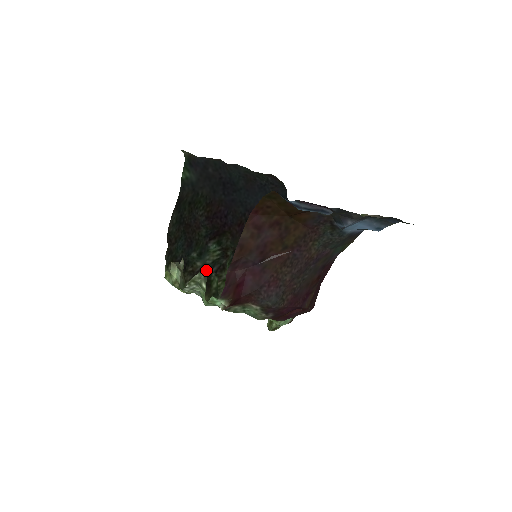
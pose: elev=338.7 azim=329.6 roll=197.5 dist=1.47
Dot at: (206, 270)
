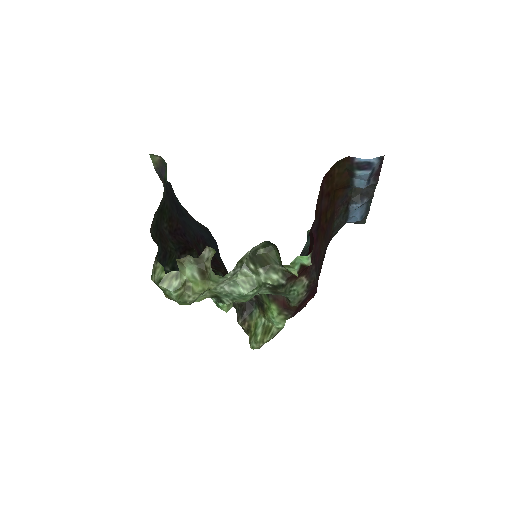
Dot at: occluded
